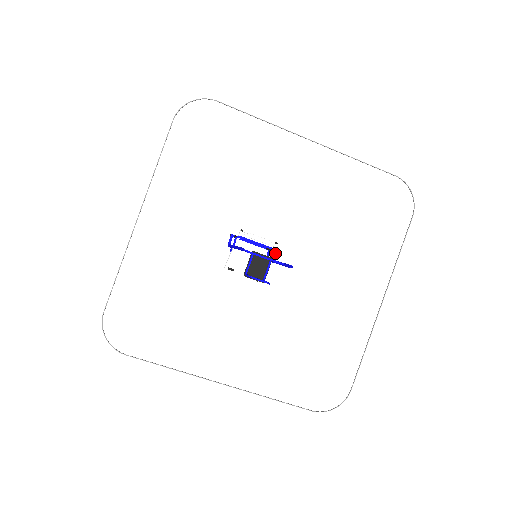
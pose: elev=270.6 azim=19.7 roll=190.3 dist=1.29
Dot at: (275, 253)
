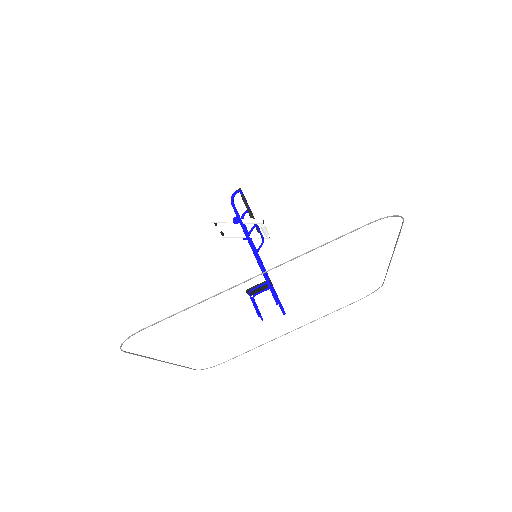
Dot at: (262, 243)
